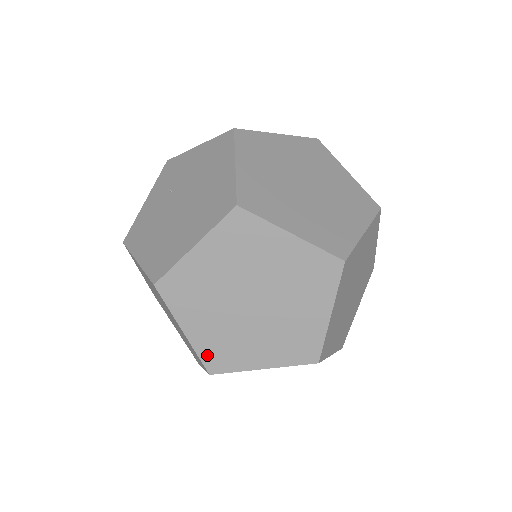
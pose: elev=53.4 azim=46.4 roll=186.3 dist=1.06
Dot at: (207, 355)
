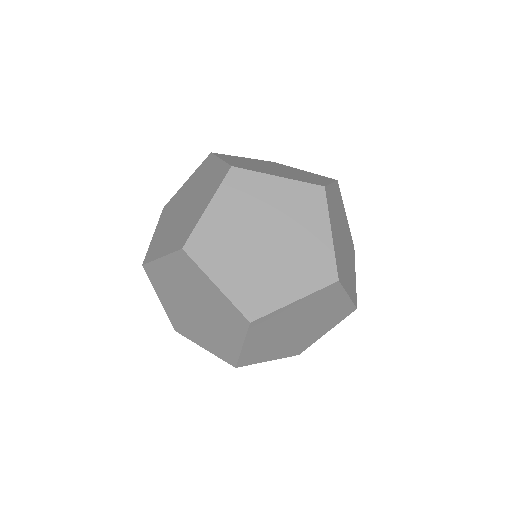
Dot at: (199, 236)
